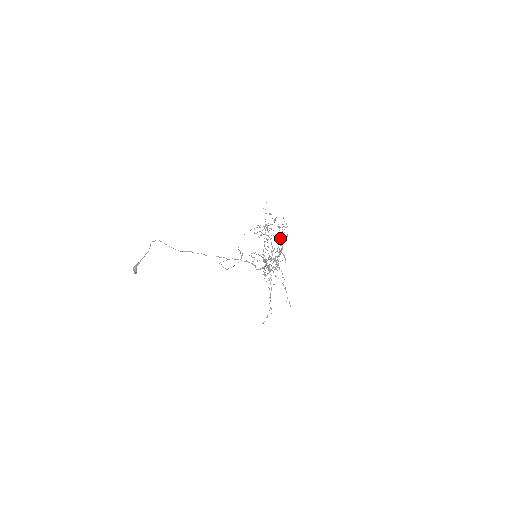
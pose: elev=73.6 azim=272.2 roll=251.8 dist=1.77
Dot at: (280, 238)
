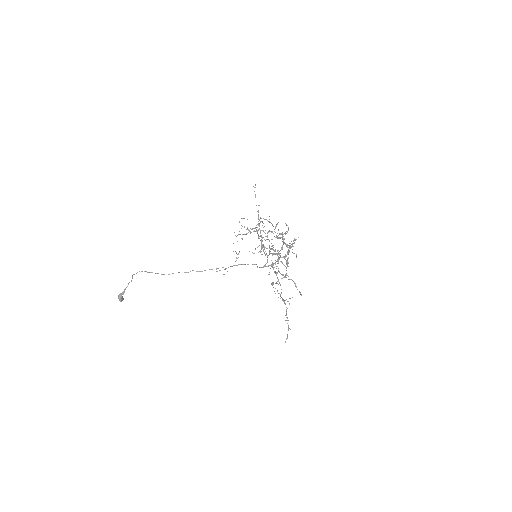
Dot at: occluded
